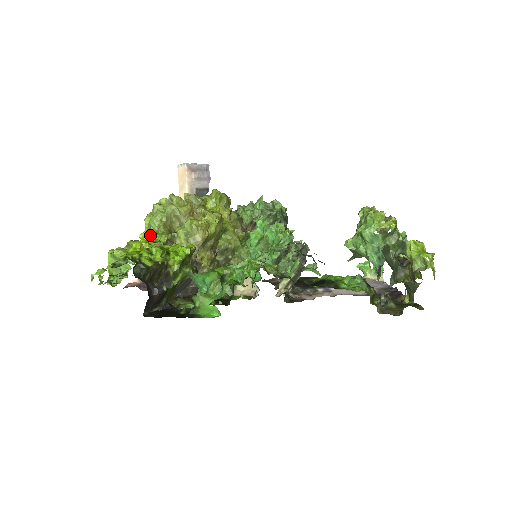
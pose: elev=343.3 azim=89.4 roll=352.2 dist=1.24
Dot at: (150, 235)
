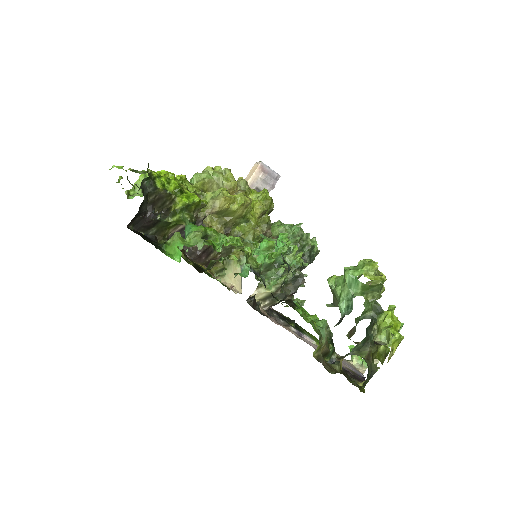
Dot at: (185, 180)
